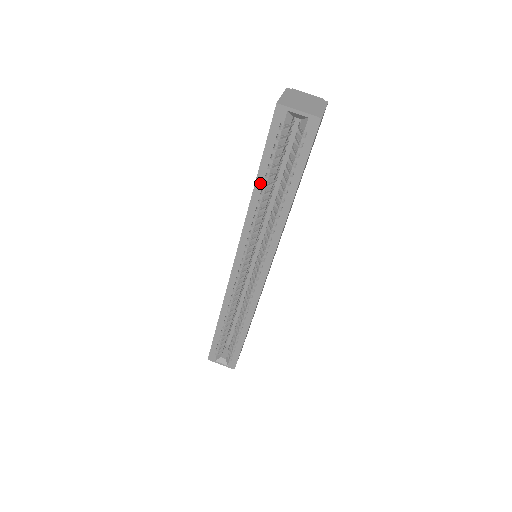
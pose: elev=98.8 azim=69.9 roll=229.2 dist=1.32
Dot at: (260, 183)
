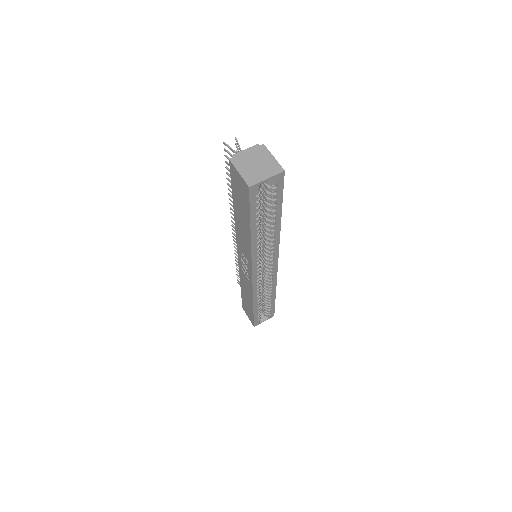
Dot at: (254, 230)
